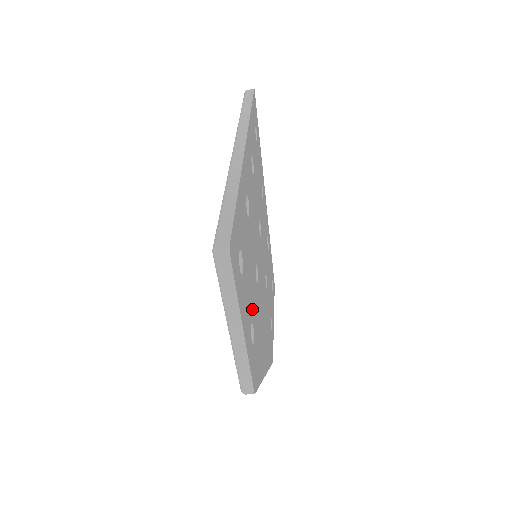
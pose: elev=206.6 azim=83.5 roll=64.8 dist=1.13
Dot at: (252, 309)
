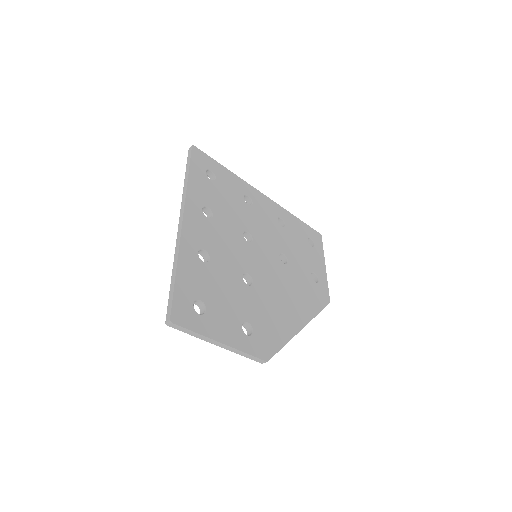
Dot at: (242, 313)
